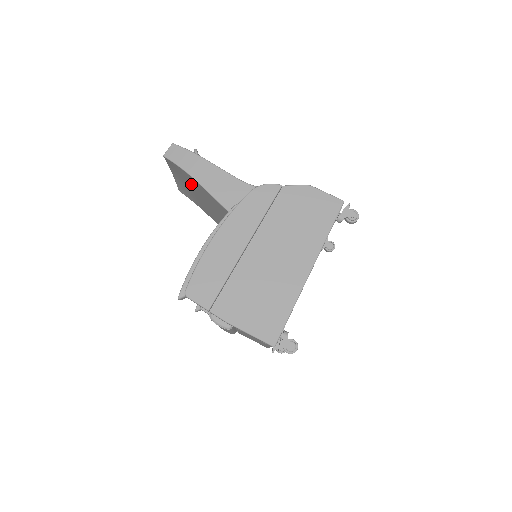
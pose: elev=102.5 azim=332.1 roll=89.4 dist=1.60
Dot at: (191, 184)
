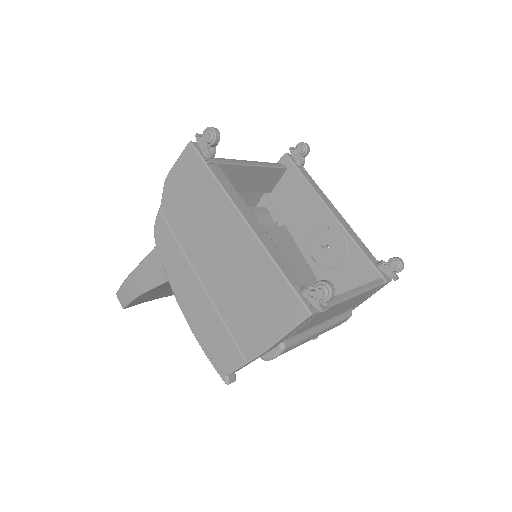
Dot at: (163, 291)
